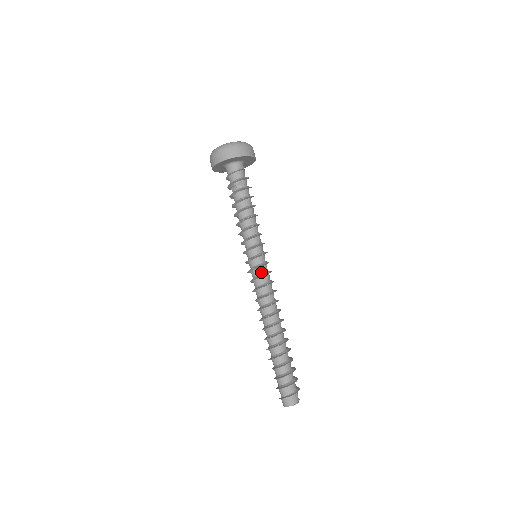
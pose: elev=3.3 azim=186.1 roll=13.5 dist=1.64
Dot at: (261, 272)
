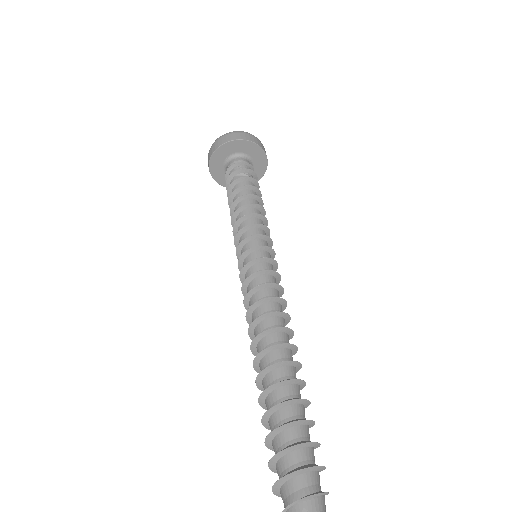
Dot at: occluded
